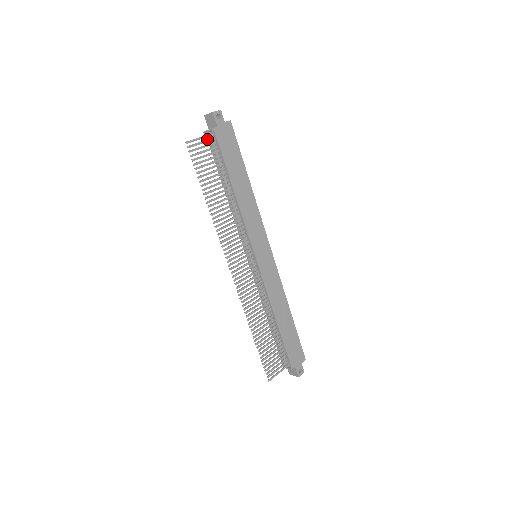
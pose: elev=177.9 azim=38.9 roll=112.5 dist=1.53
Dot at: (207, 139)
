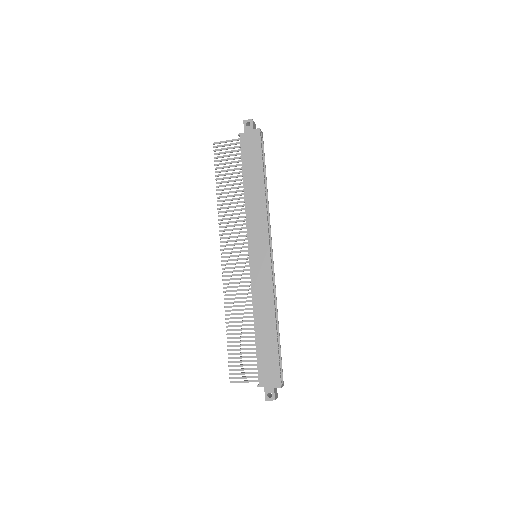
Dot at: occluded
